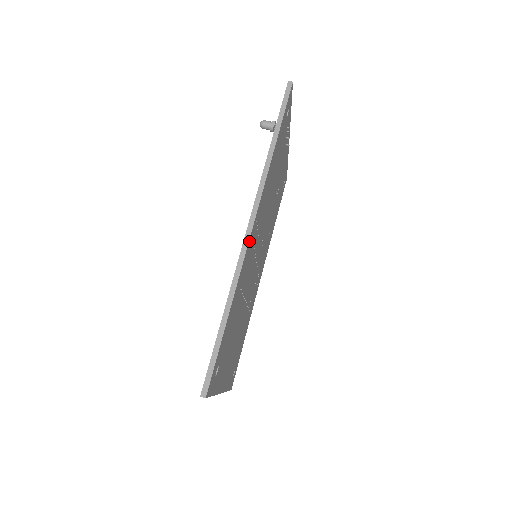
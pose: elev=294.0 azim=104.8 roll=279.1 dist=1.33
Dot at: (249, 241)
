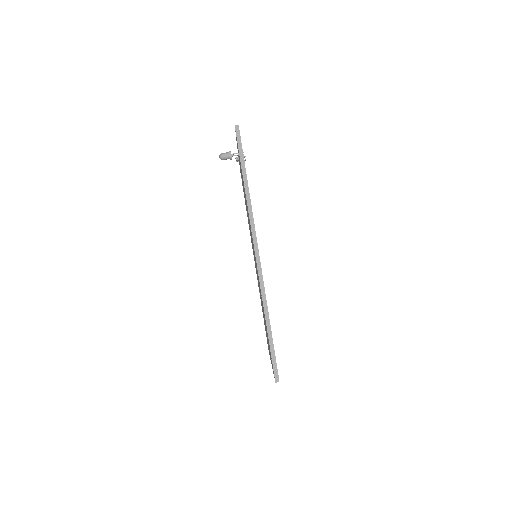
Dot at: (260, 264)
